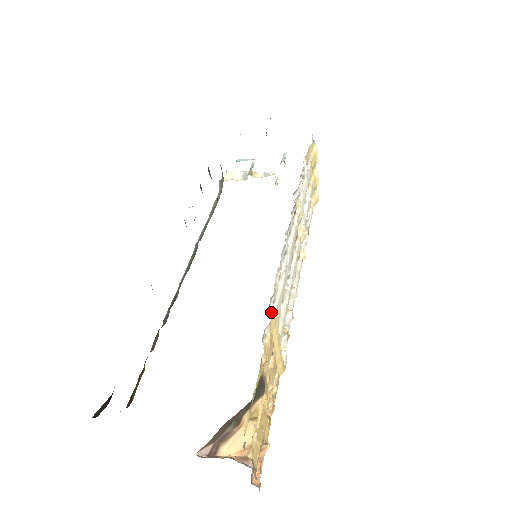
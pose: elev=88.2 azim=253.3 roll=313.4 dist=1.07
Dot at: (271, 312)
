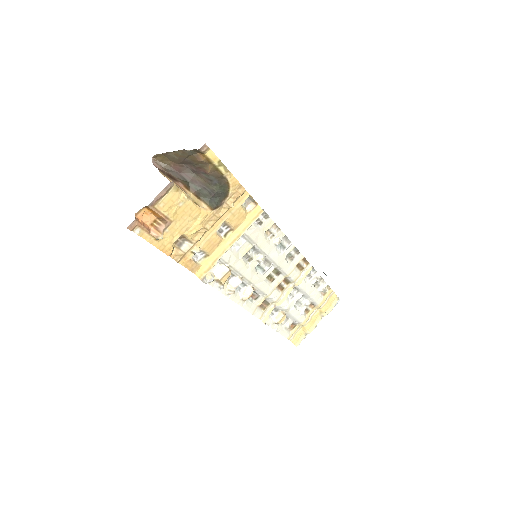
Dot at: (255, 222)
